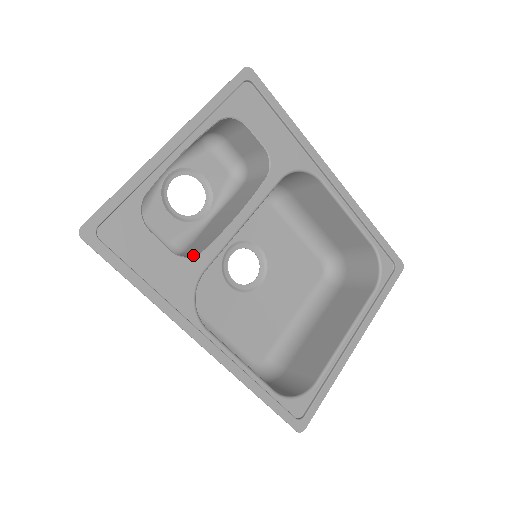
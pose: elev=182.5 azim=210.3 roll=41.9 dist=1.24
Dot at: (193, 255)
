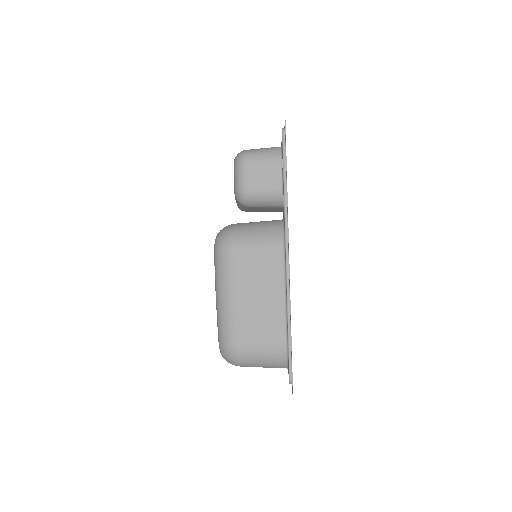
Dot at: (280, 204)
